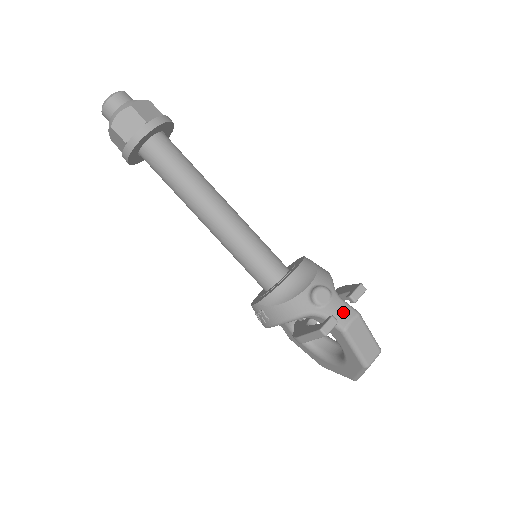
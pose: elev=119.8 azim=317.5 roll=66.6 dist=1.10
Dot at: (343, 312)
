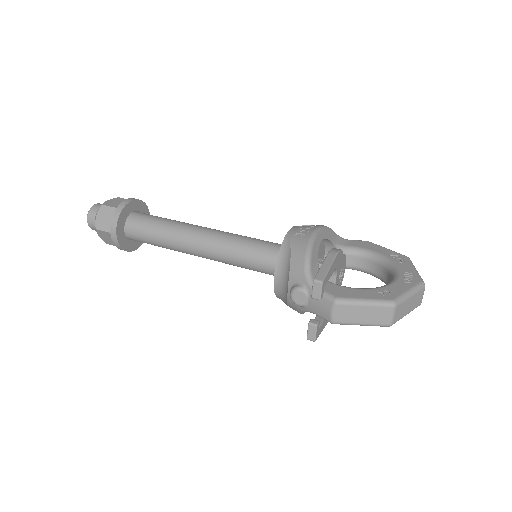
Dot at: (322, 306)
